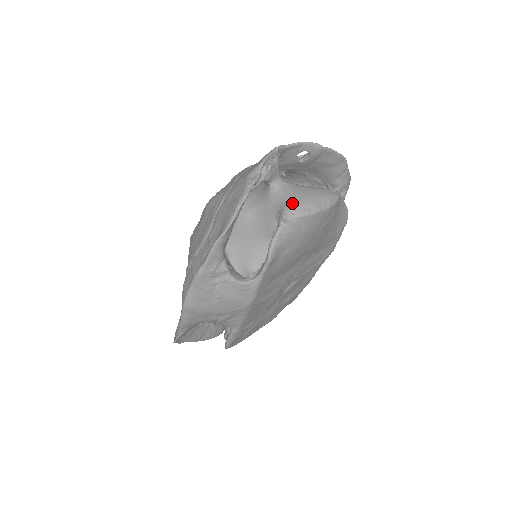
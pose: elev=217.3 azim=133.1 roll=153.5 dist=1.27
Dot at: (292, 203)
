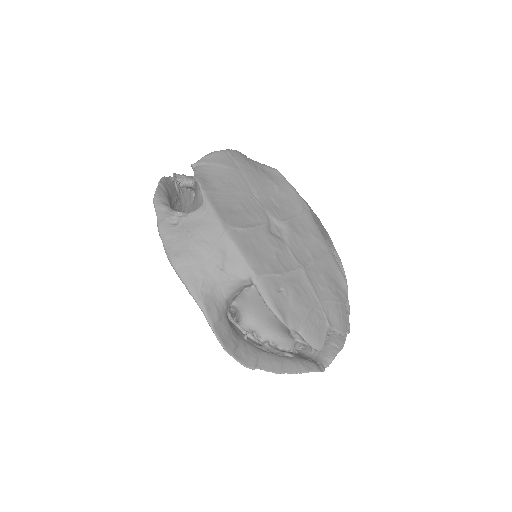
Dot at: occluded
